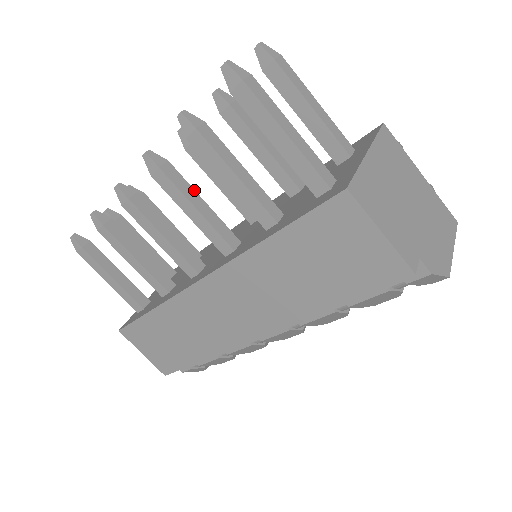
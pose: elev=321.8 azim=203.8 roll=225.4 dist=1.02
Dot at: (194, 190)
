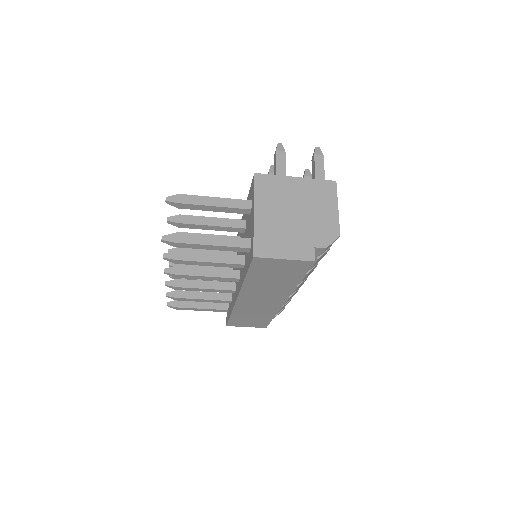
Dot at: (199, 268)
